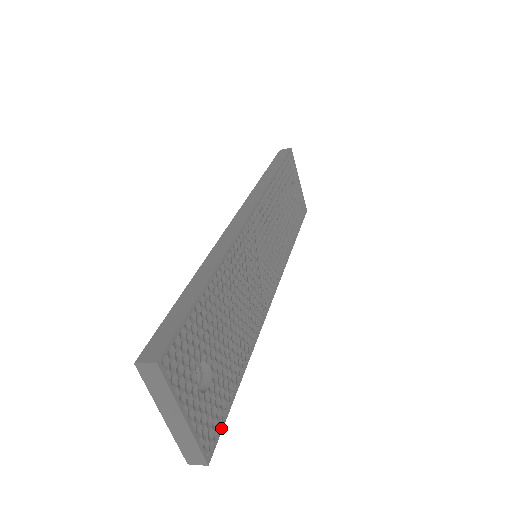
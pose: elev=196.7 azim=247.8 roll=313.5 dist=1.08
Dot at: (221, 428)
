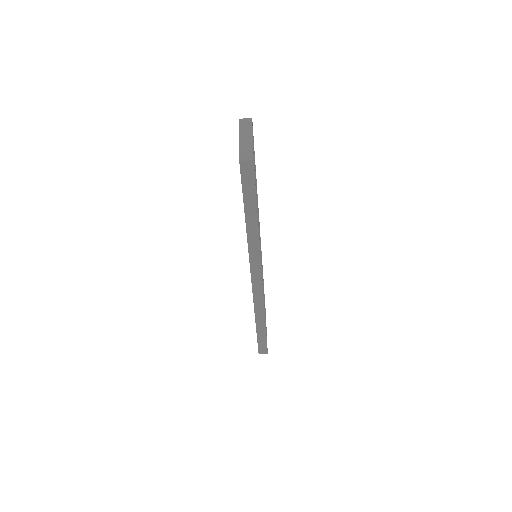
Dot at: occluded
